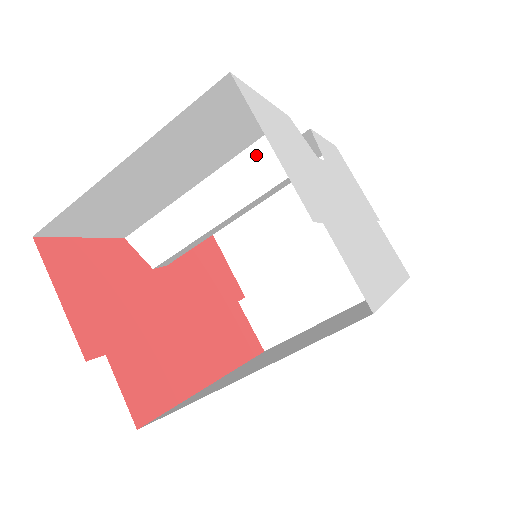
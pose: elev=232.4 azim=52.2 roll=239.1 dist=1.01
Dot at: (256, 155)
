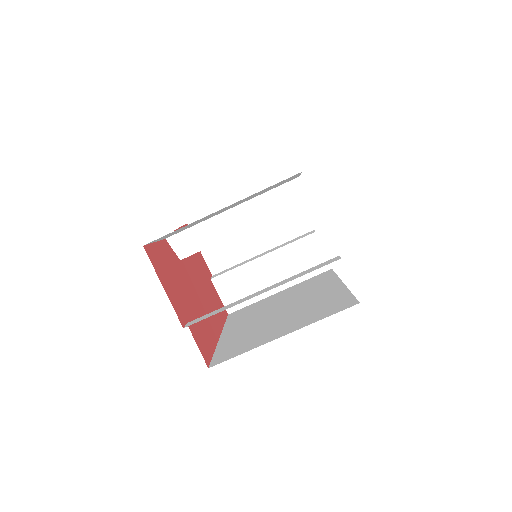
Dot at: (272, 196)
